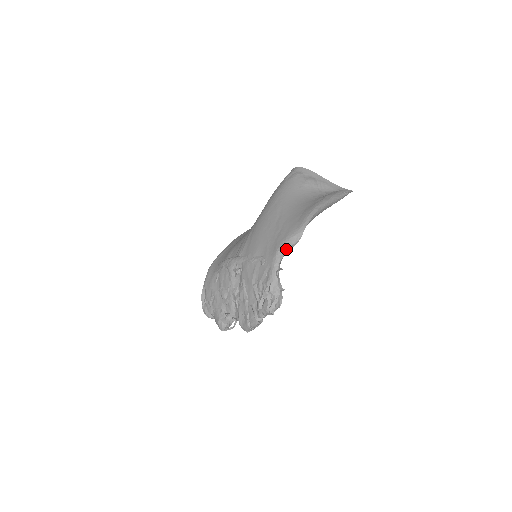
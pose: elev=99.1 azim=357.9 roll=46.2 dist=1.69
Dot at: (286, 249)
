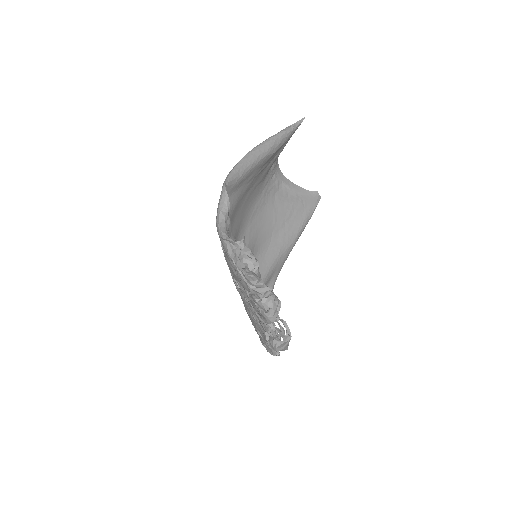
Dot at: (220, 213)
